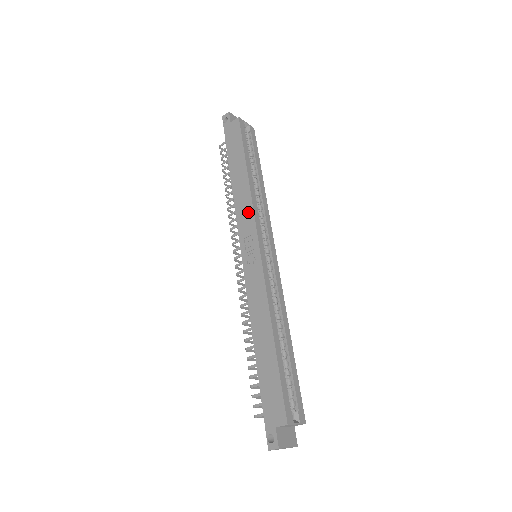
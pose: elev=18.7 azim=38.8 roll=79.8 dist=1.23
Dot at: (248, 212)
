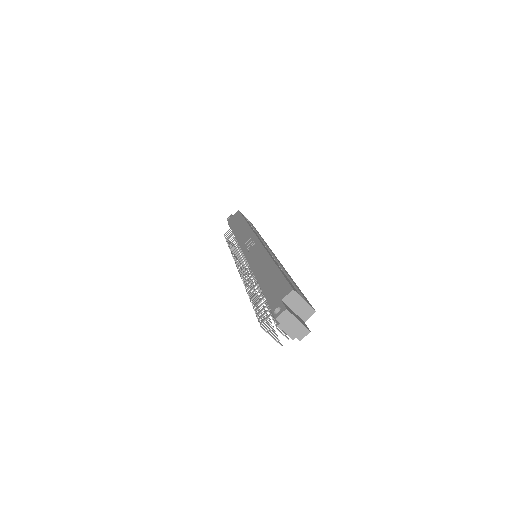
Dot at: (247, 232)
